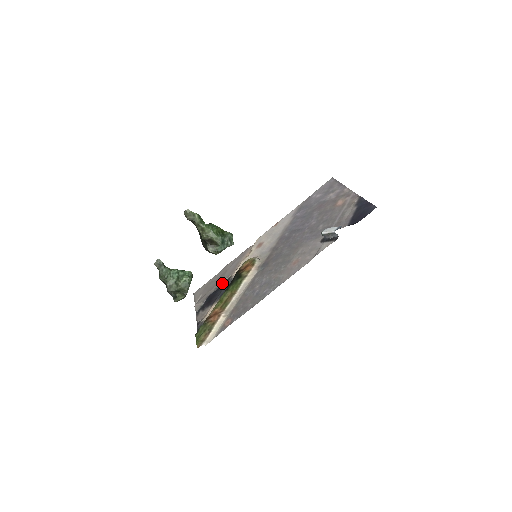
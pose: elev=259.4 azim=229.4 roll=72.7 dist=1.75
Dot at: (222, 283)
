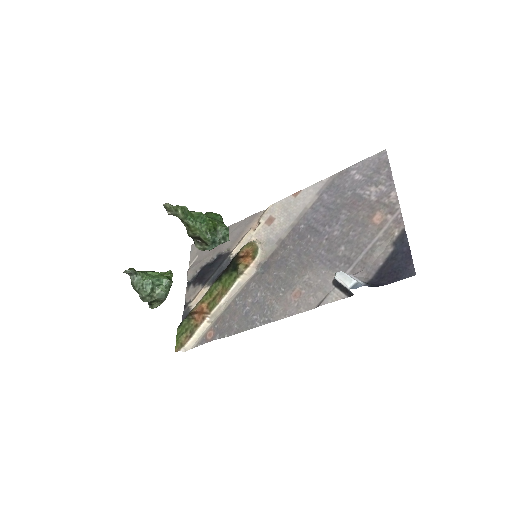
Dot at: (219, 256)
